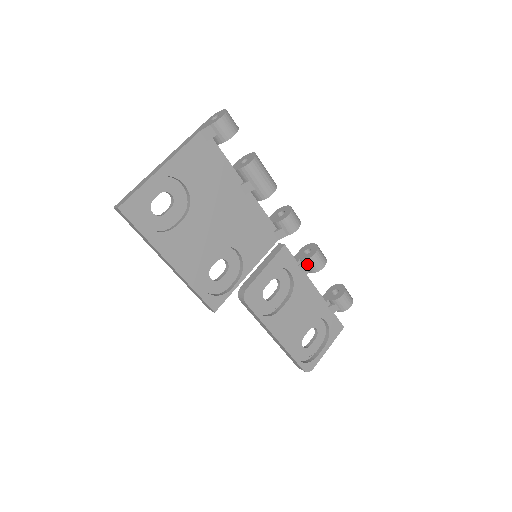
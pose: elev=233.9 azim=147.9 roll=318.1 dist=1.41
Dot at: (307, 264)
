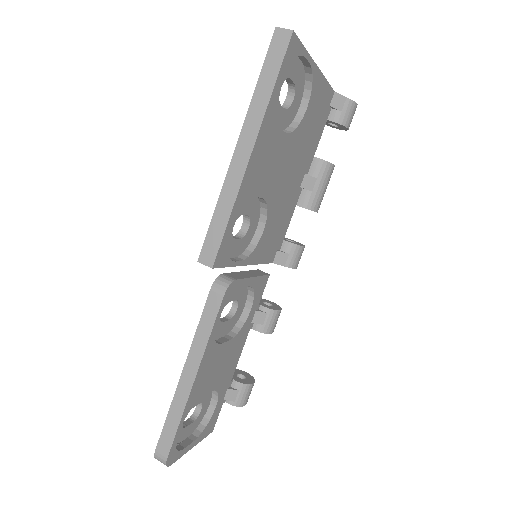
Dot at: (265, 315)
